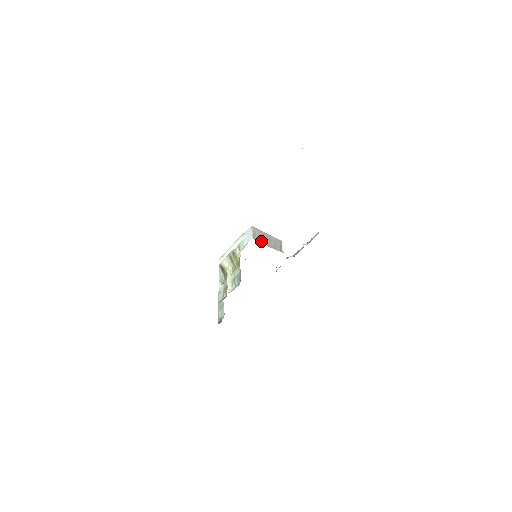
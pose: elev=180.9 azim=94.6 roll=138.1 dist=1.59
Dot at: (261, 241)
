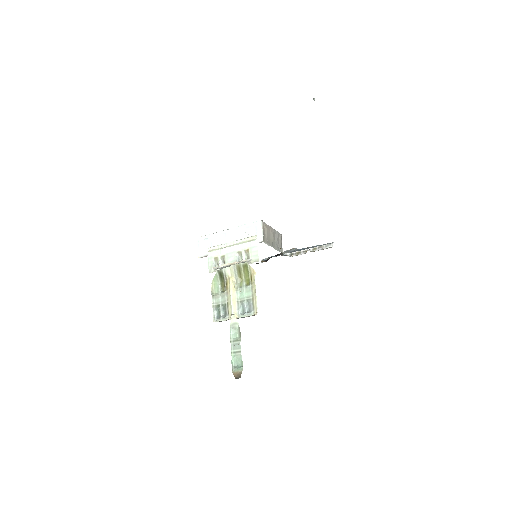
Dot at: (269, 242)
